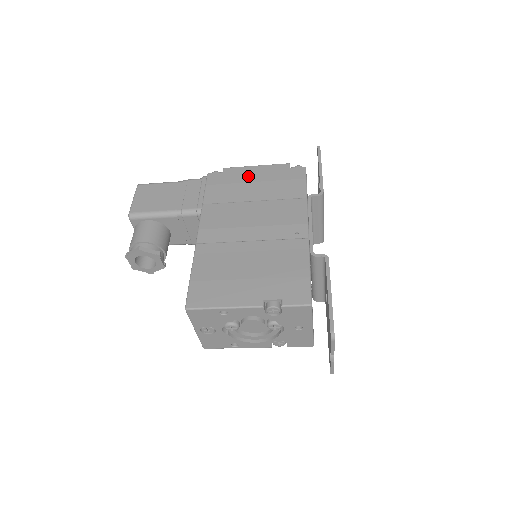
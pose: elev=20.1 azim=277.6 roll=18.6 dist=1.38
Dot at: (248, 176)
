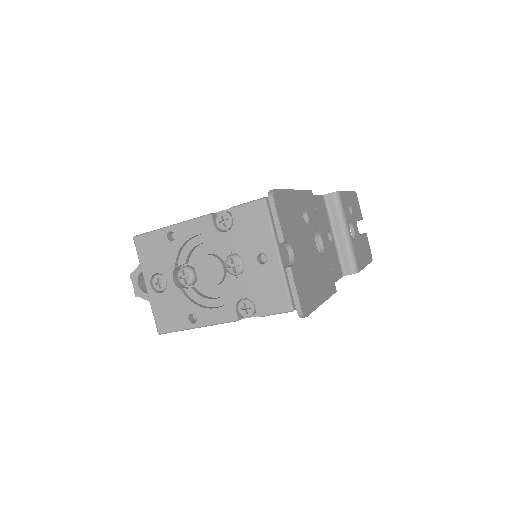
Dot at: occluded
